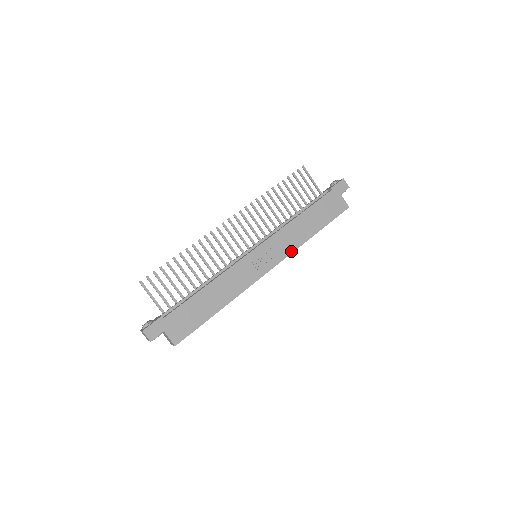
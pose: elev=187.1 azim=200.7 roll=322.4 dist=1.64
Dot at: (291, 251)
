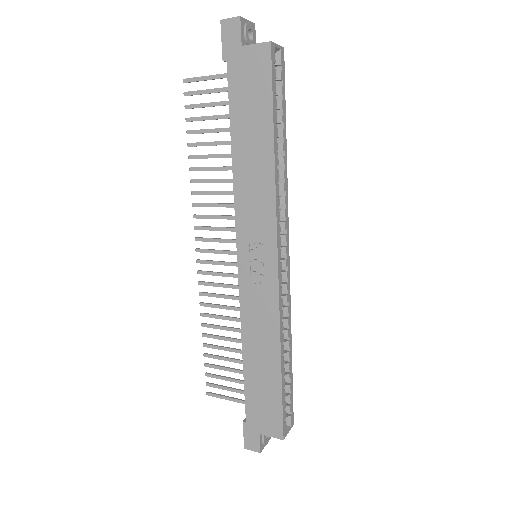
Dot at: (273, 209)
